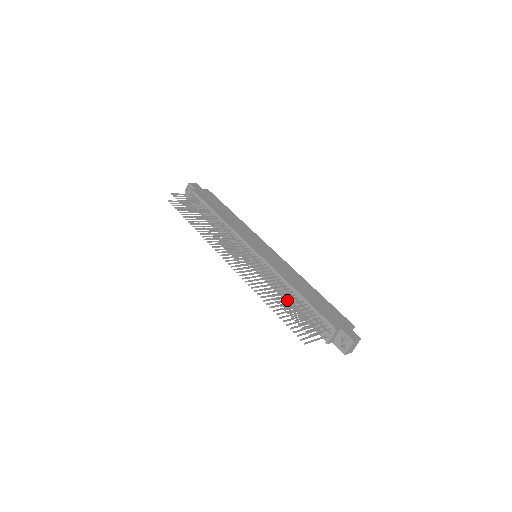
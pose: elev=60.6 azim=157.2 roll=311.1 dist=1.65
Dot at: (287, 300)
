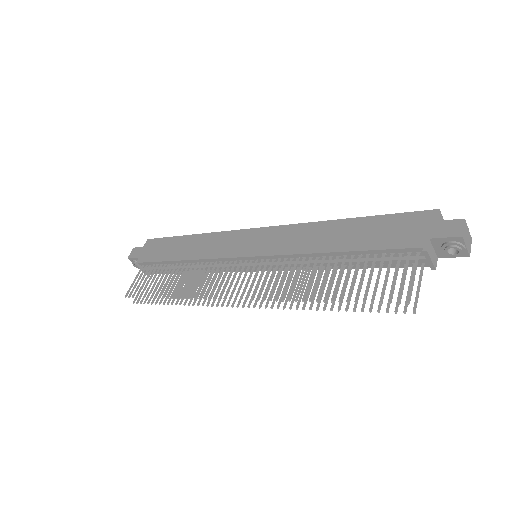
Dot at: (336, 281)
